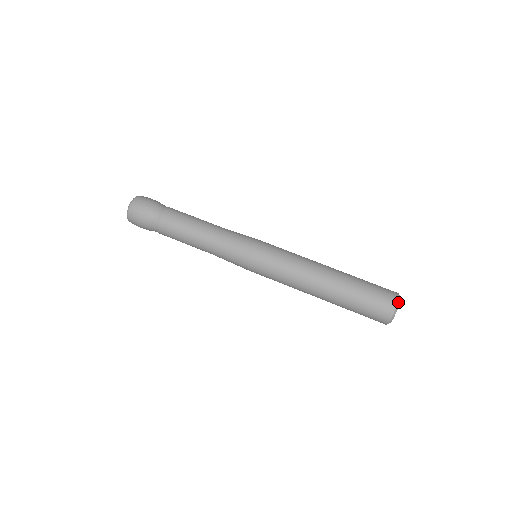
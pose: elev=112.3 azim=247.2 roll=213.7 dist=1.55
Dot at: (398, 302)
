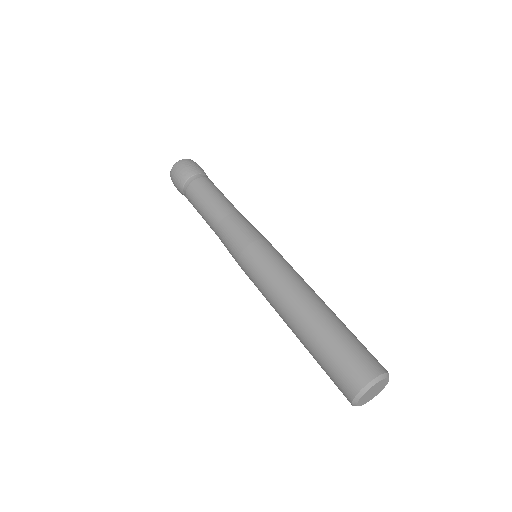
Dot at: (382, 376)
